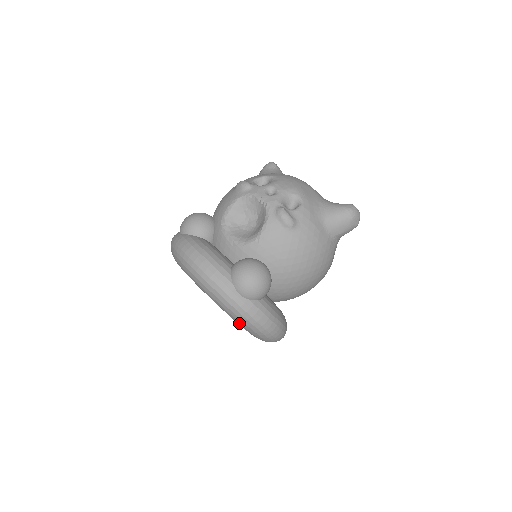
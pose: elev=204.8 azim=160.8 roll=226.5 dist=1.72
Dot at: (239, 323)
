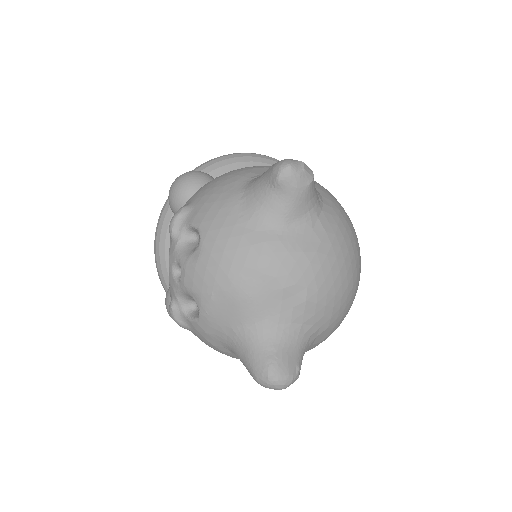
Dot at: occluded
